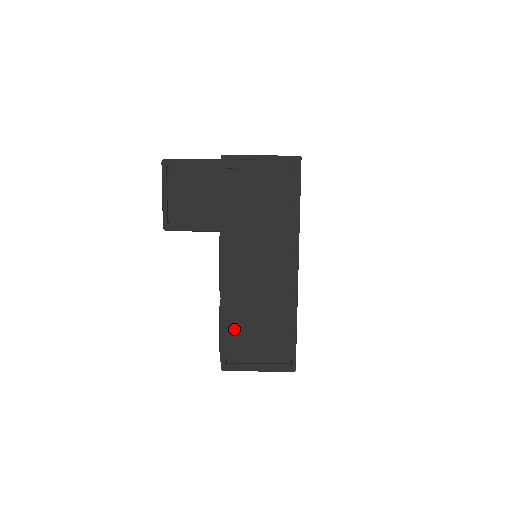
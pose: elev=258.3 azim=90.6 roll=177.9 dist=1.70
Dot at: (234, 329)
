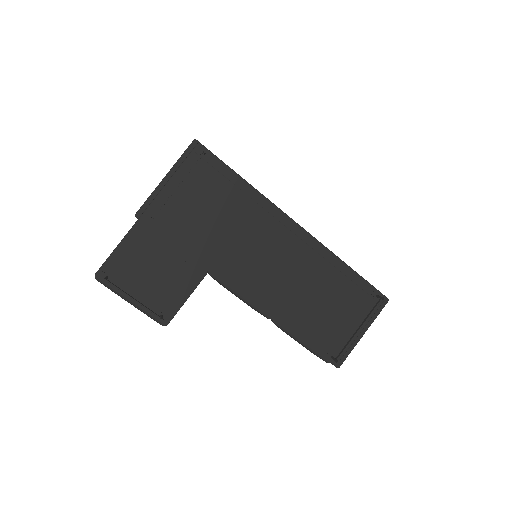
Dot at: (309, 328)
